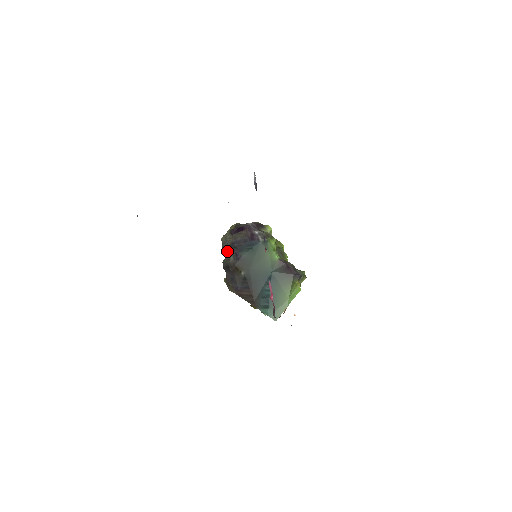
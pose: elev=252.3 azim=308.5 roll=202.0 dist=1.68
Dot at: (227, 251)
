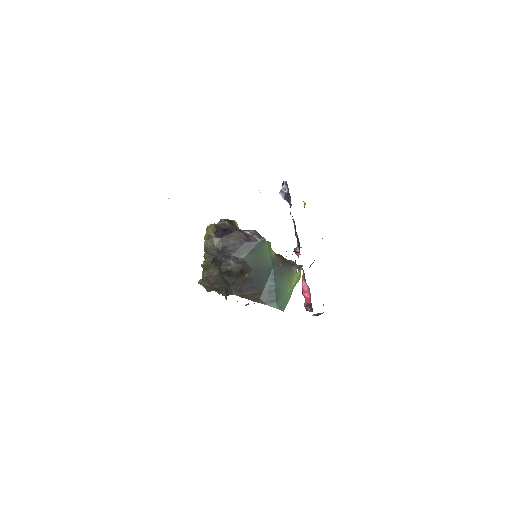
Dot at: (214, 255)
